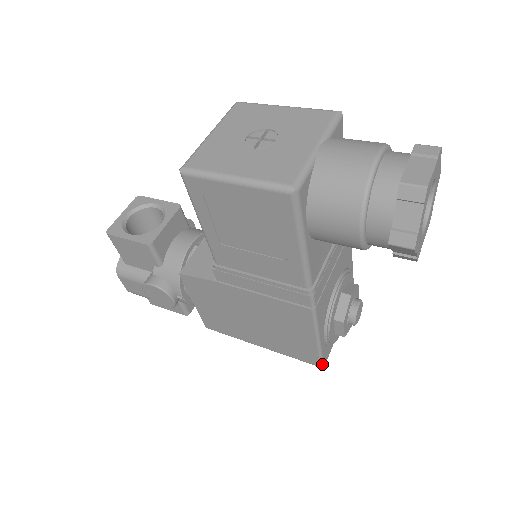
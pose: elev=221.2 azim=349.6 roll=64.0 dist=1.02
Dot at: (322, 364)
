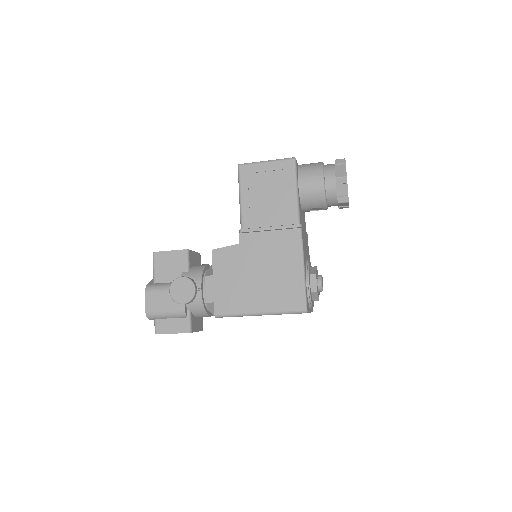
Dot at: (306, 306)
